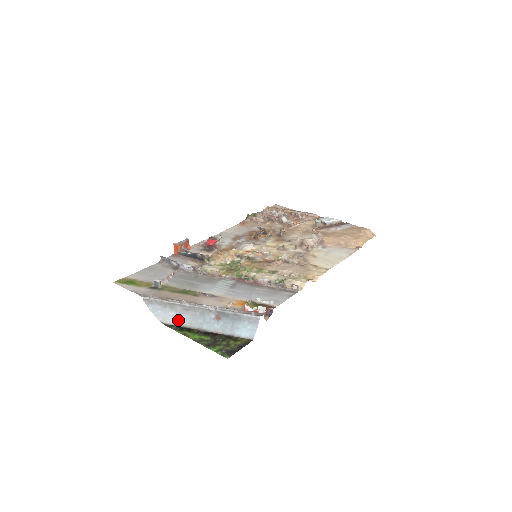
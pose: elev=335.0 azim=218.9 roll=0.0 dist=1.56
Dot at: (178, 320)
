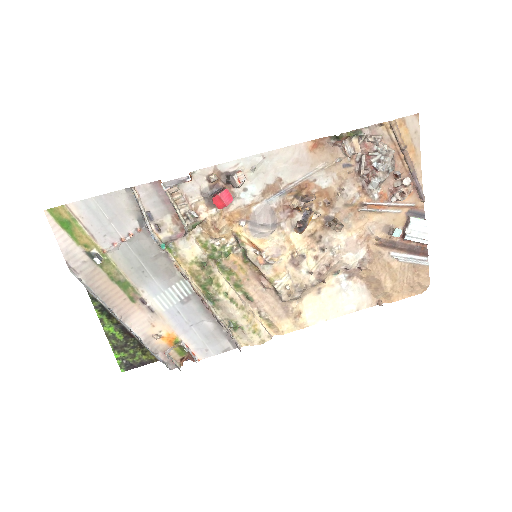
Dot at: occluded
